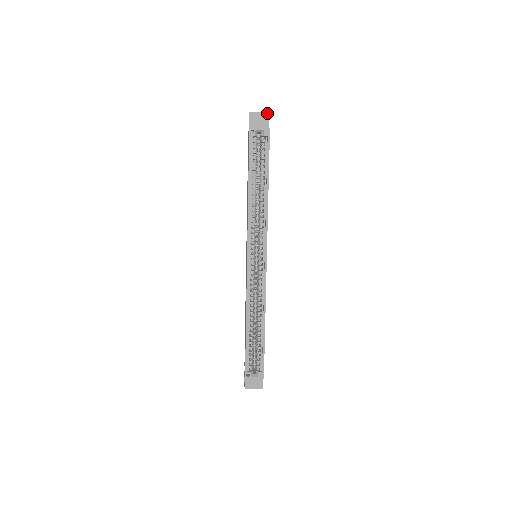
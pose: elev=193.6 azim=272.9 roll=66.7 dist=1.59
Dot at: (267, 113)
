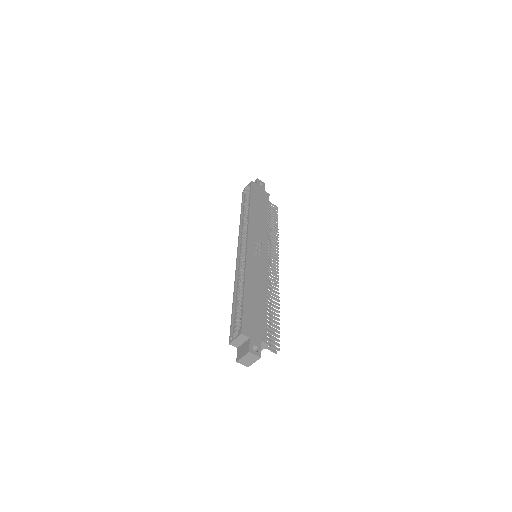
Dot at: (256, 180)
